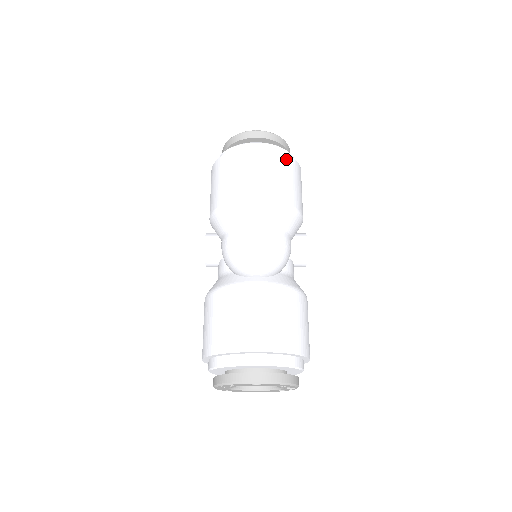
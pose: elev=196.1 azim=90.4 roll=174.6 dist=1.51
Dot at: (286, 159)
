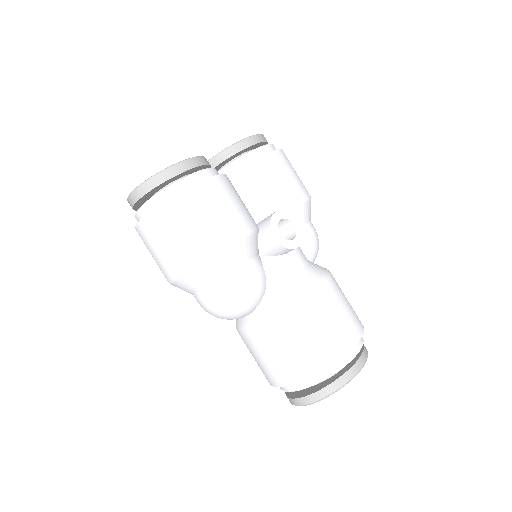
Dot at: (168, 210)
